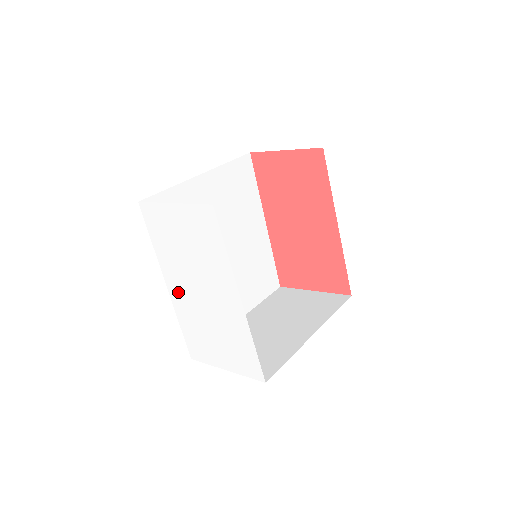
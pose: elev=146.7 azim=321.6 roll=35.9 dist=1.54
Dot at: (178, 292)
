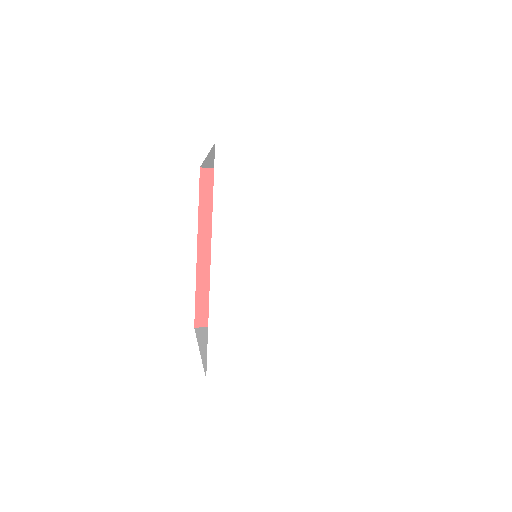
Dot at: (232, 268)
